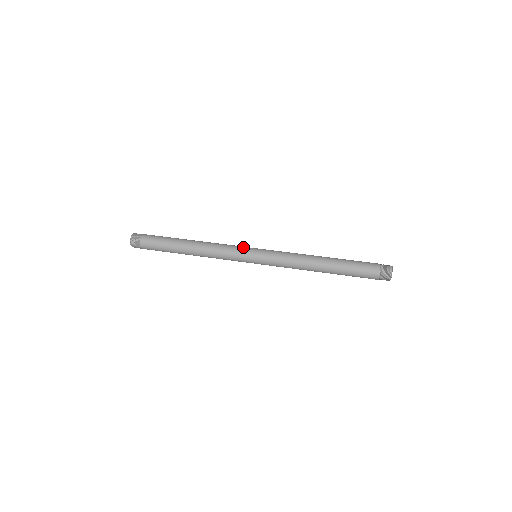
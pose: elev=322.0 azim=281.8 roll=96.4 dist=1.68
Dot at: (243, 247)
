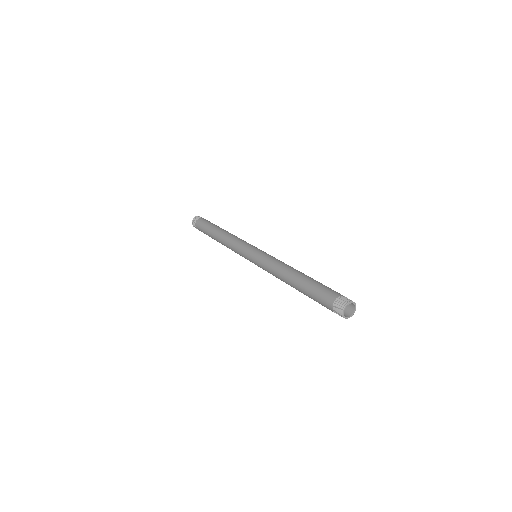
Dot at: occluded
